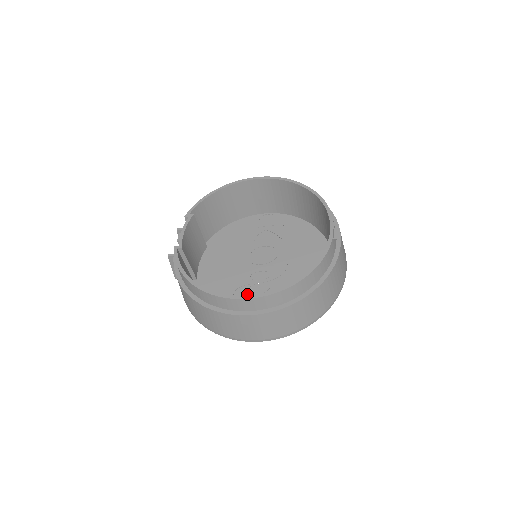
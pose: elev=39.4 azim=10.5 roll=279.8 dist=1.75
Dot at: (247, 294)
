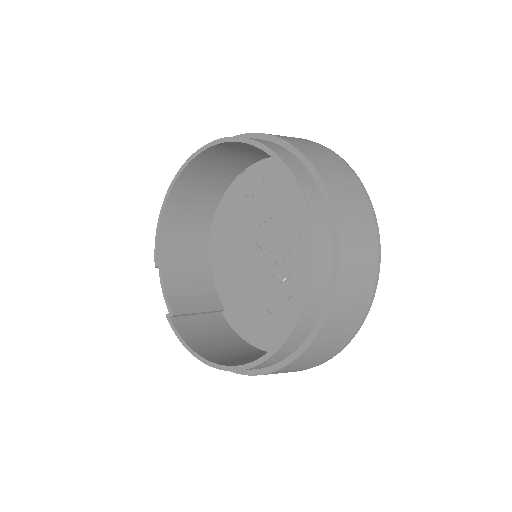
Dot at: (279, 302)
